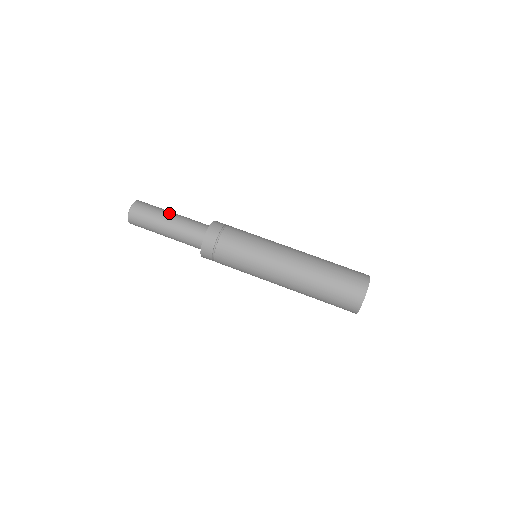
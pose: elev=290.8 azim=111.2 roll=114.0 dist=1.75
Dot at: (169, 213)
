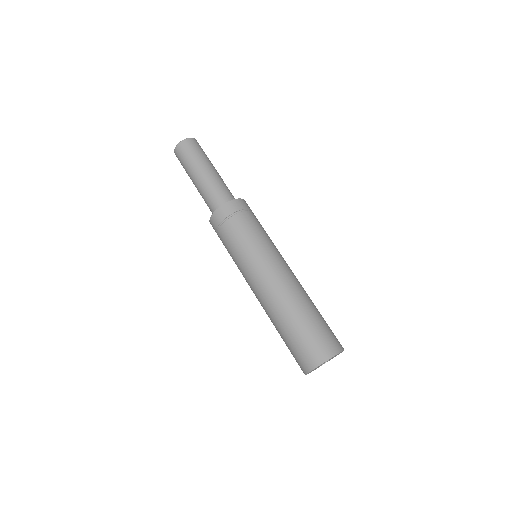
Dot at: (214, 167)
